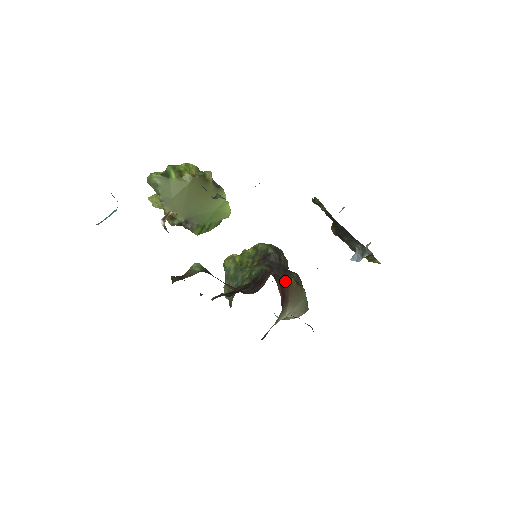
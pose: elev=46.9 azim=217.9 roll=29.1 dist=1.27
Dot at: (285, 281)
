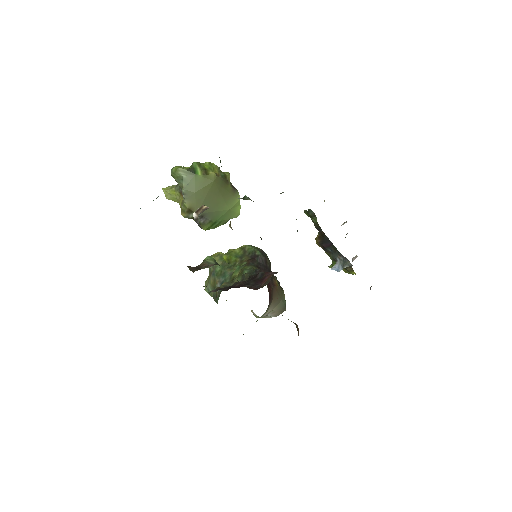
Dot at: (271, 282)
